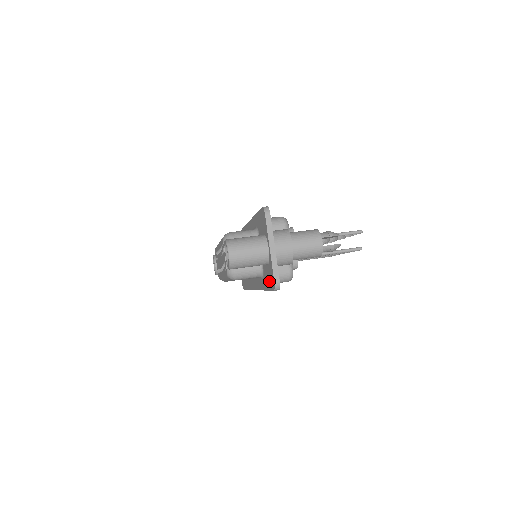
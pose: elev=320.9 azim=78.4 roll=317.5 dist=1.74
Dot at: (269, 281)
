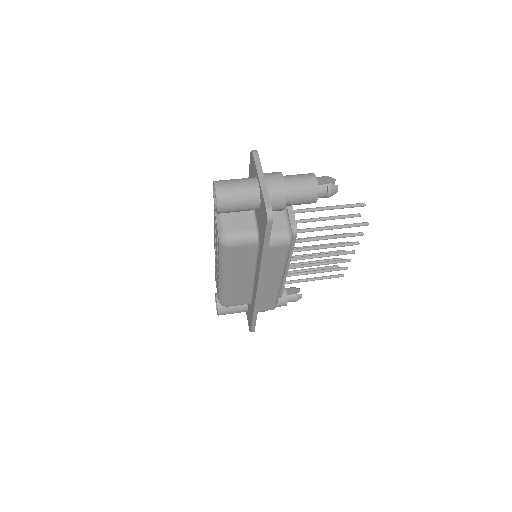
Dot at: (263, 224)
